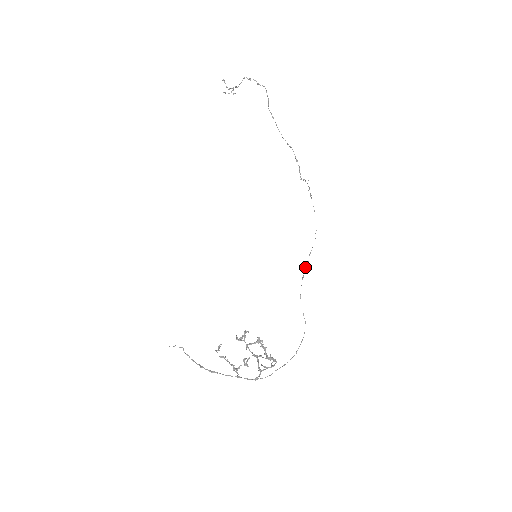
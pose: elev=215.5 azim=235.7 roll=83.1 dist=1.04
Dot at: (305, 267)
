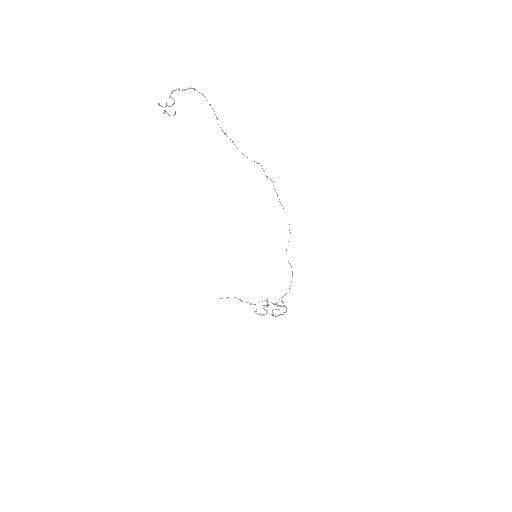
Dot at: occluded
